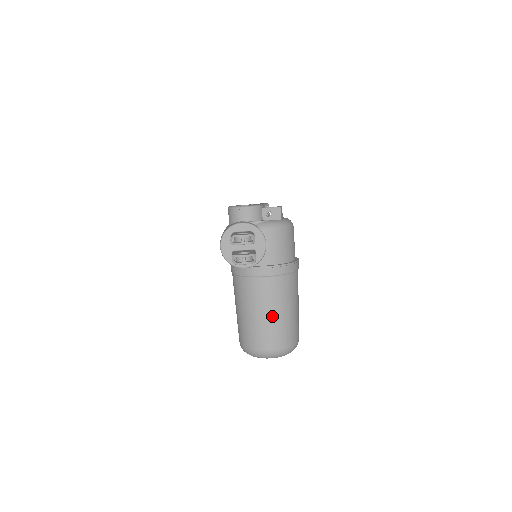
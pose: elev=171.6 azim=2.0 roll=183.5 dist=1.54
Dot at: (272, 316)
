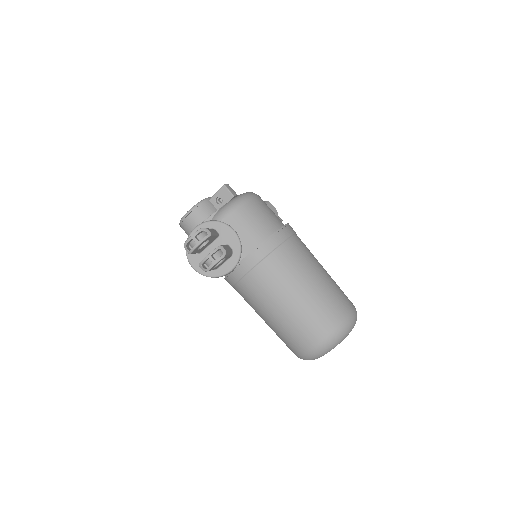
Dot at: (297, 300)
